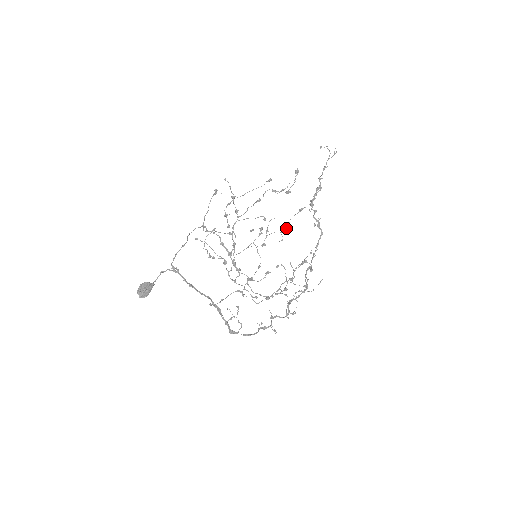
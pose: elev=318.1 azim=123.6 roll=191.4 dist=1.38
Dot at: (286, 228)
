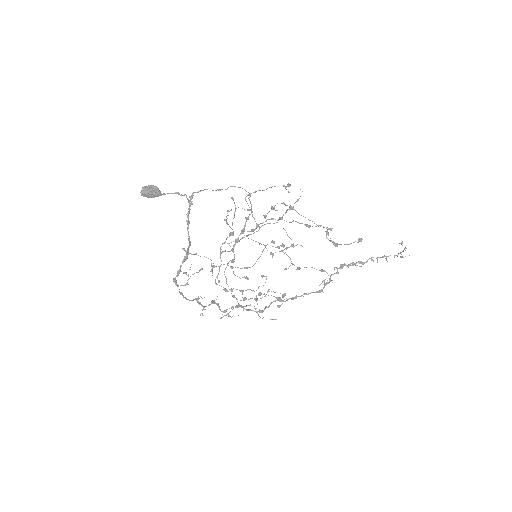
Dot at: (297, 268)
